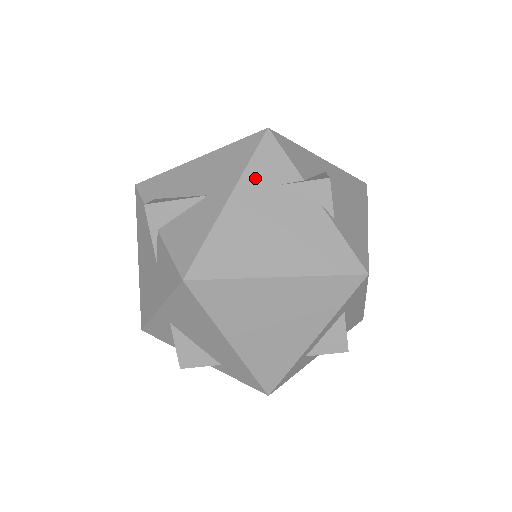
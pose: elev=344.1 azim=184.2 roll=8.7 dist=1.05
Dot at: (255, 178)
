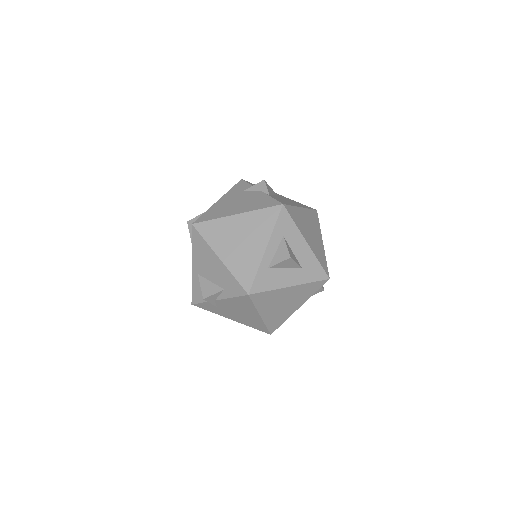
Dot at: (232, 192)
